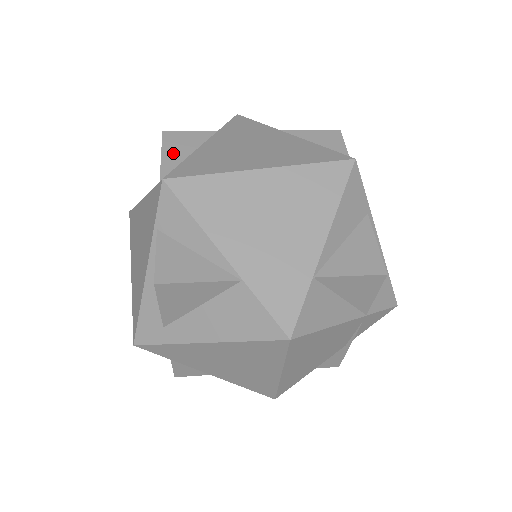
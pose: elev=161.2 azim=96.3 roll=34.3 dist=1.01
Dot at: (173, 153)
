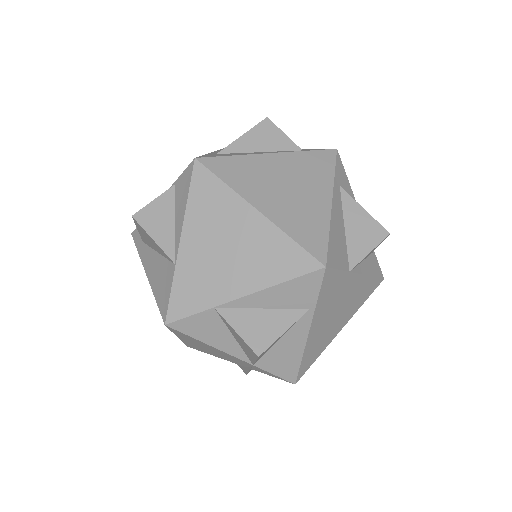
Dot at: (252, 140)
